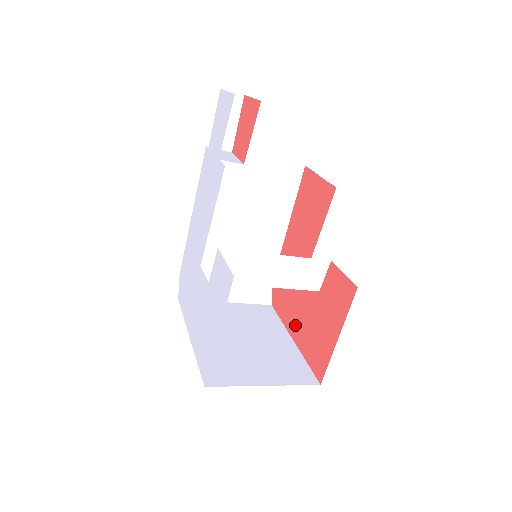
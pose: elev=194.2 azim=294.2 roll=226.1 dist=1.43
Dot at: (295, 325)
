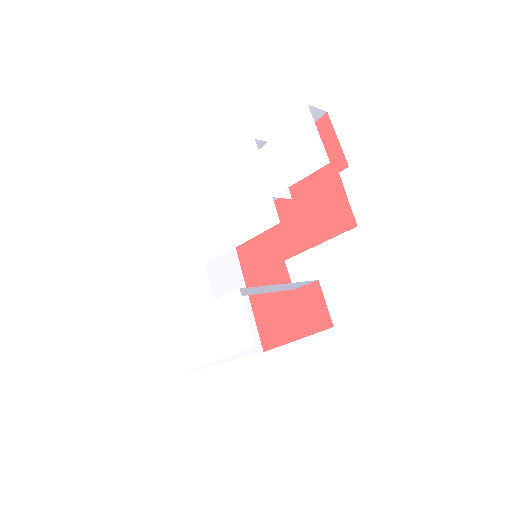
Dot at: occluded
